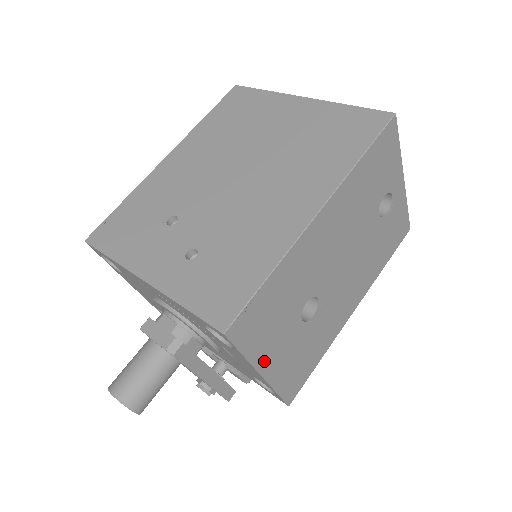
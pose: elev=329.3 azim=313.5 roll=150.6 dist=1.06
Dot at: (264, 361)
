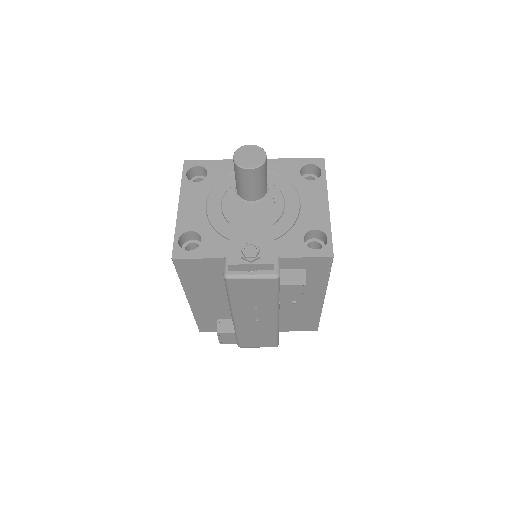
Dot at: occluded
